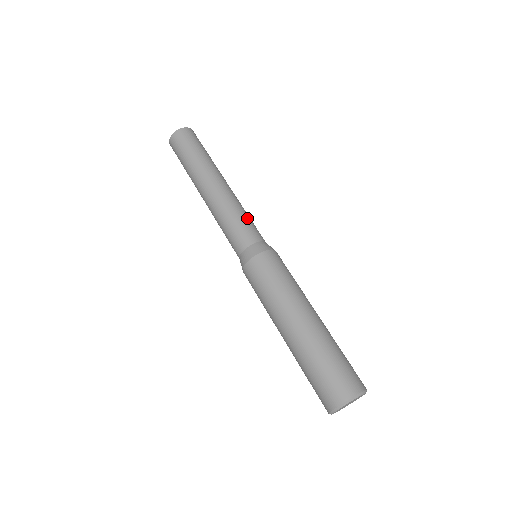
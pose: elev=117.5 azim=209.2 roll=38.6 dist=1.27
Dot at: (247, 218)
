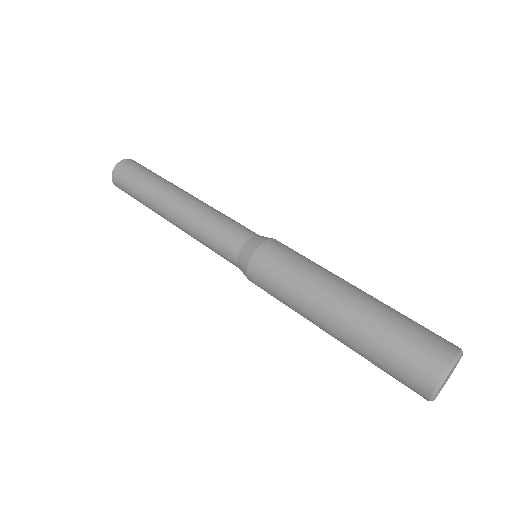
Dot at: (223, 221)
